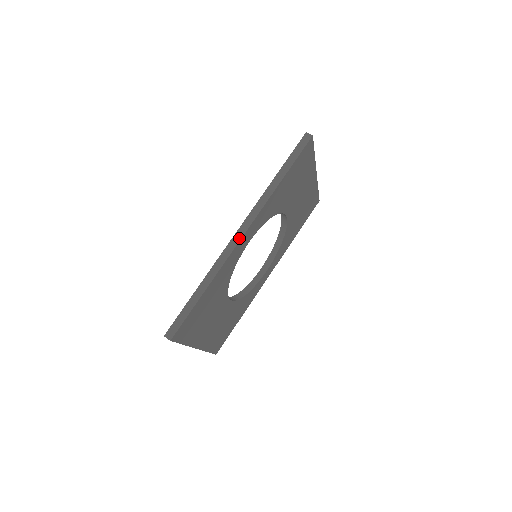
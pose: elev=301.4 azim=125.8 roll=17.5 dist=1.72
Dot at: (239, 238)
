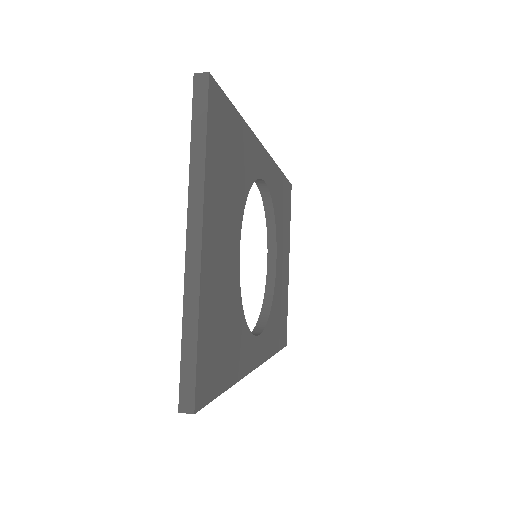
Dot at: occluded
